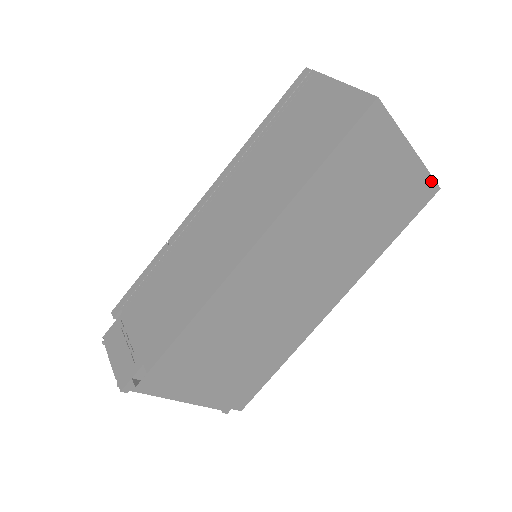
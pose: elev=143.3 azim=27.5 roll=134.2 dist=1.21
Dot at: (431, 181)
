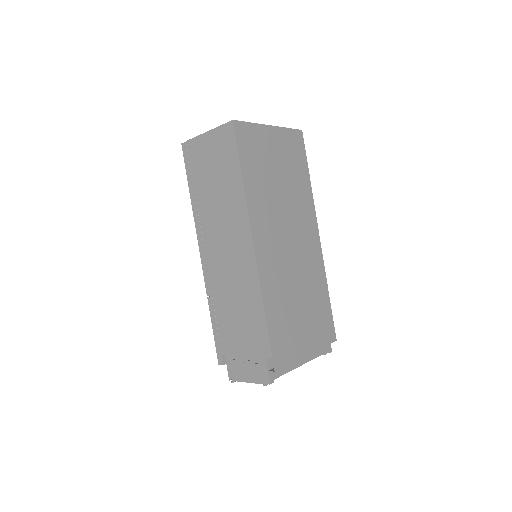
Dot at: (294, 131)
